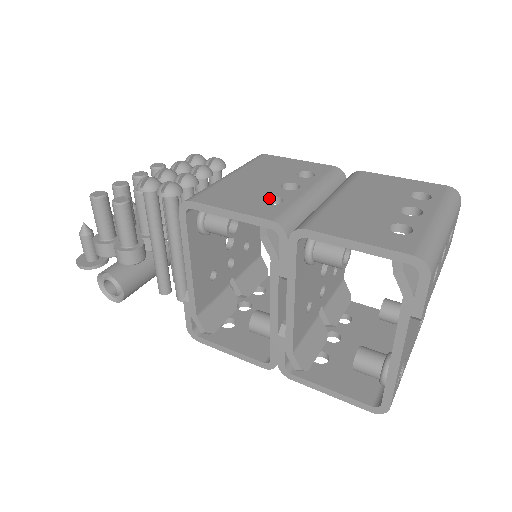
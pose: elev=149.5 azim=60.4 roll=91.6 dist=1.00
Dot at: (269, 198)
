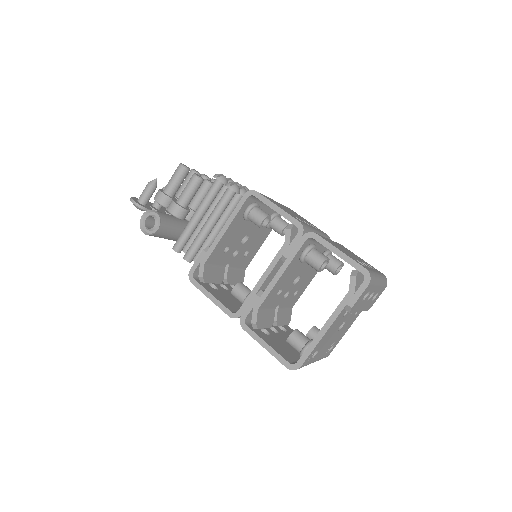
Dot at: occluded
